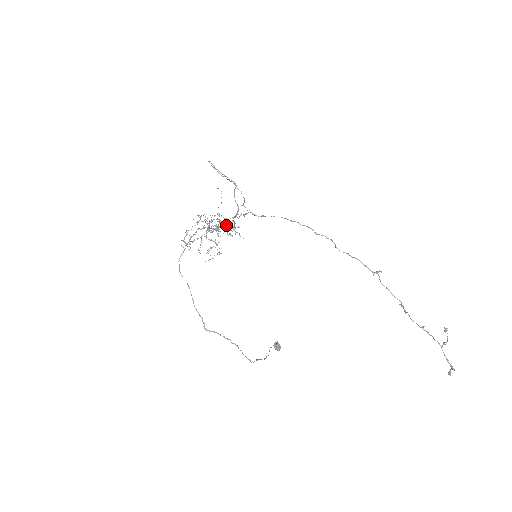
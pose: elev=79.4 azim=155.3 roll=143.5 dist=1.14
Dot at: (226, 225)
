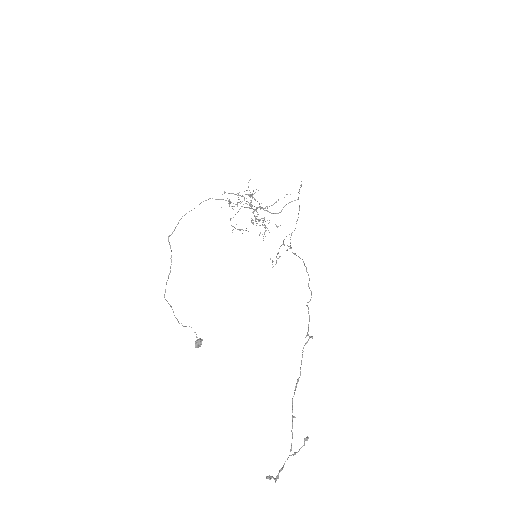
Dot at: (263, 218)
